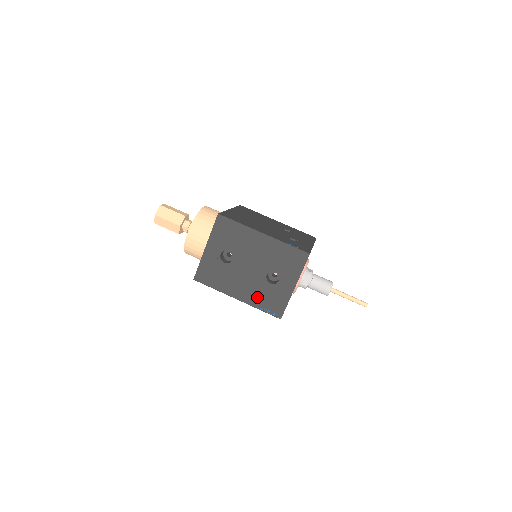
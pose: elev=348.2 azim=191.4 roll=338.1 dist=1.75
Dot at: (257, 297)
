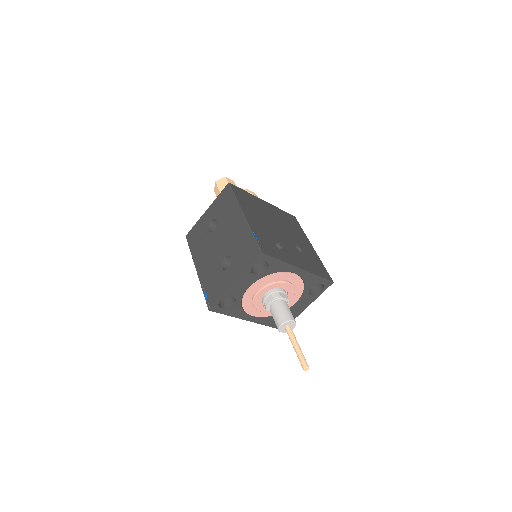
Dot at: (208, 276)
